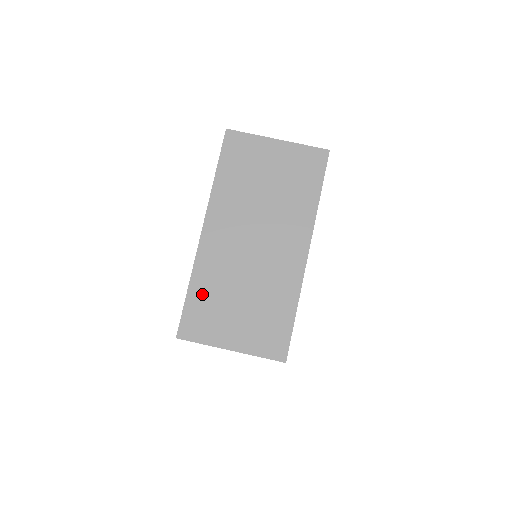
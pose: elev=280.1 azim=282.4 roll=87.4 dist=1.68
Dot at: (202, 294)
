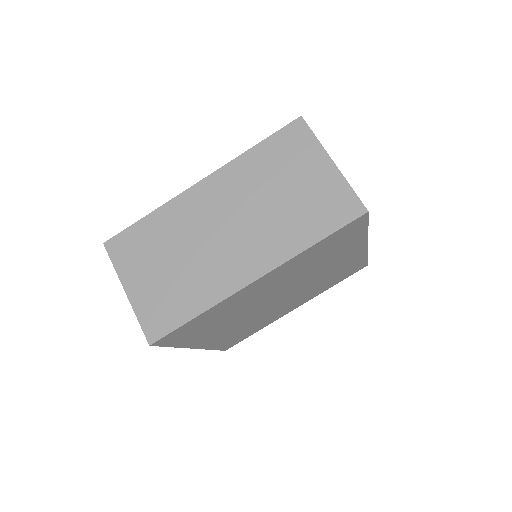
Dot at: (151, 230)
